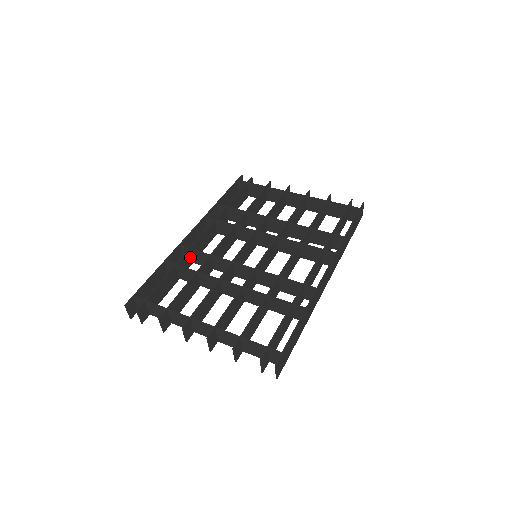
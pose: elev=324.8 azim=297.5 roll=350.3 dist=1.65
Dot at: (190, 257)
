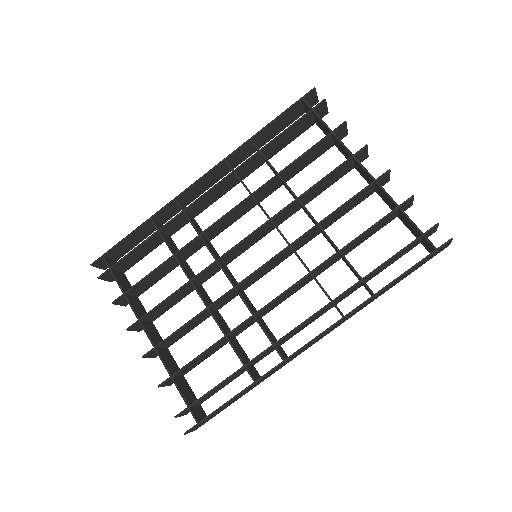
Dot at: (186, 217)
